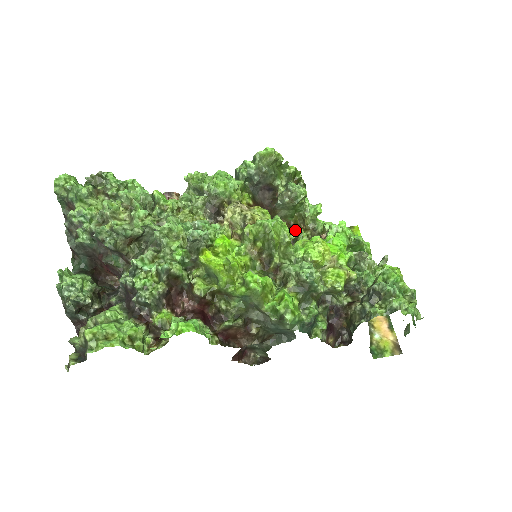
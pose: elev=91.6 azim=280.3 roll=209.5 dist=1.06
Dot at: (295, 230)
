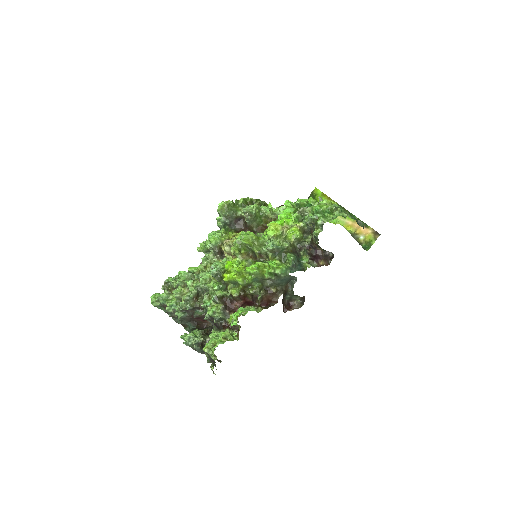
Dot at: occluded
